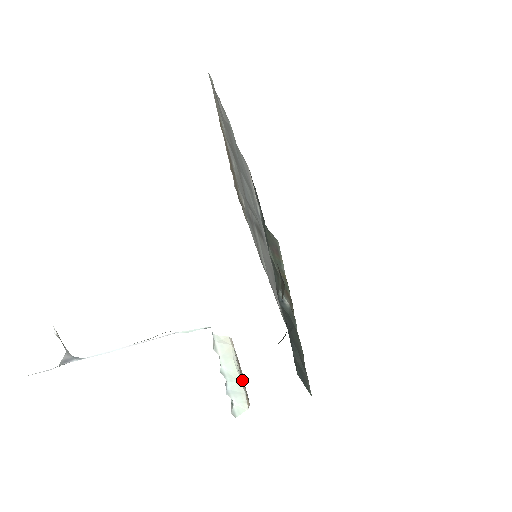
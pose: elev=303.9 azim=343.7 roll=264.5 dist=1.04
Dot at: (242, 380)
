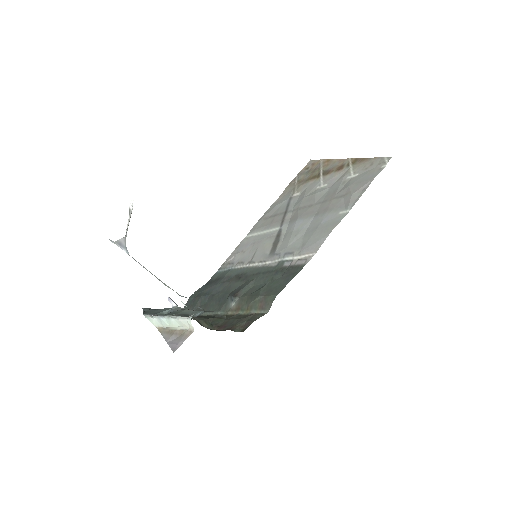
Dot at: (171, 329)
